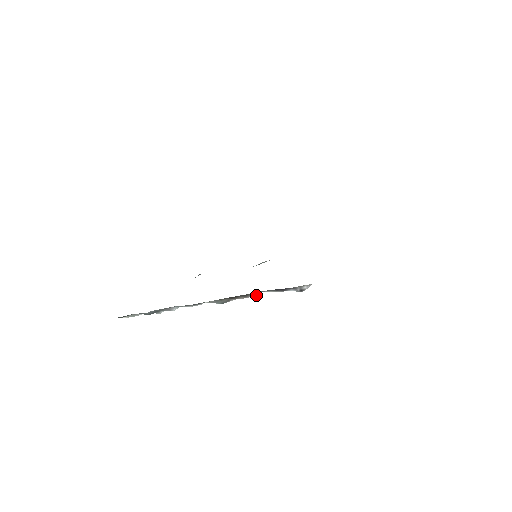
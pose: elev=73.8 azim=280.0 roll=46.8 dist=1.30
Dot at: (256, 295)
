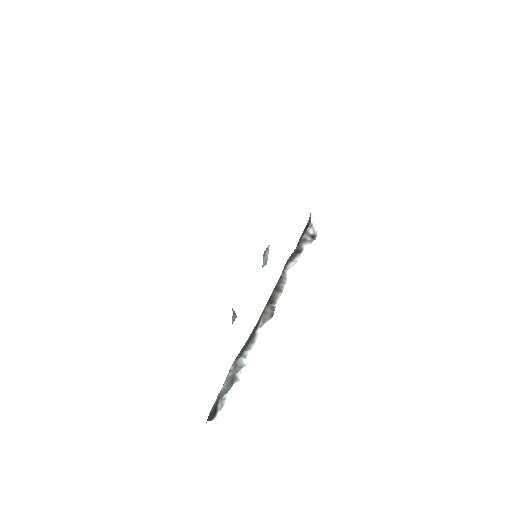
Dot at: (286, 280)
